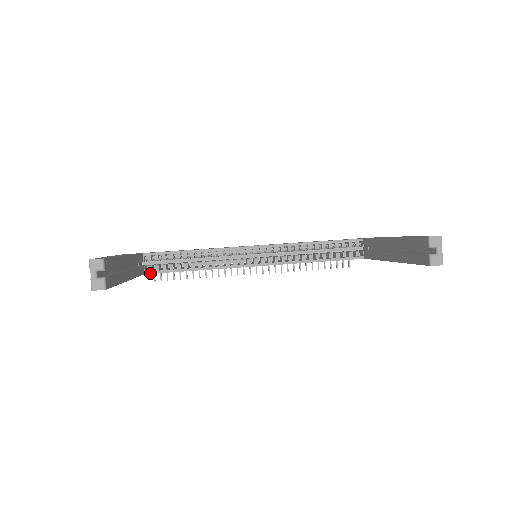
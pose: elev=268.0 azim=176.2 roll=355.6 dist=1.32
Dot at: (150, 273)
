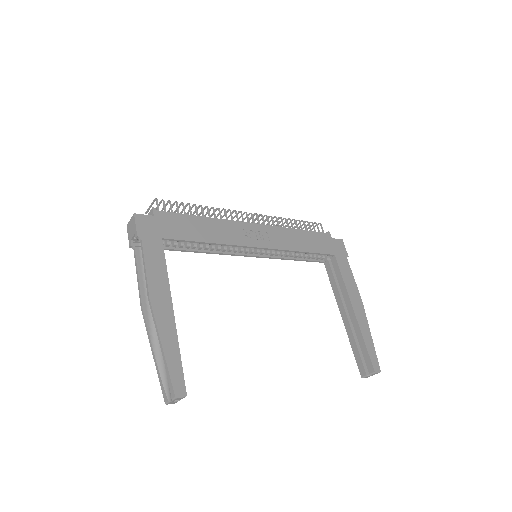
Dot at: occluded
